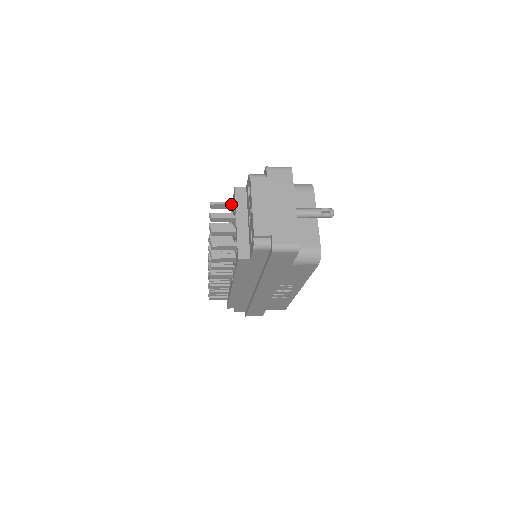
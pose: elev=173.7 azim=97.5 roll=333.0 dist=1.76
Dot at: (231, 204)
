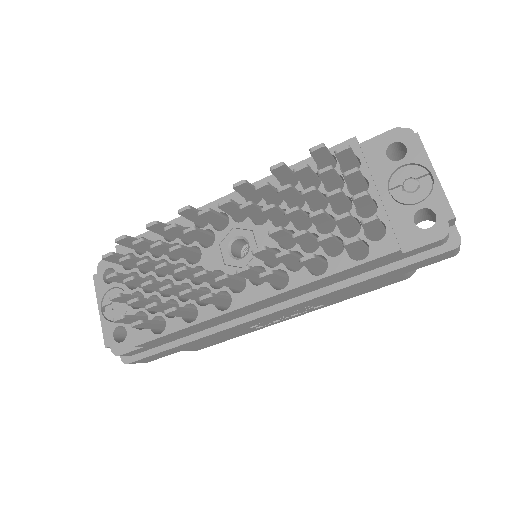
Dot at: (357, 160)
